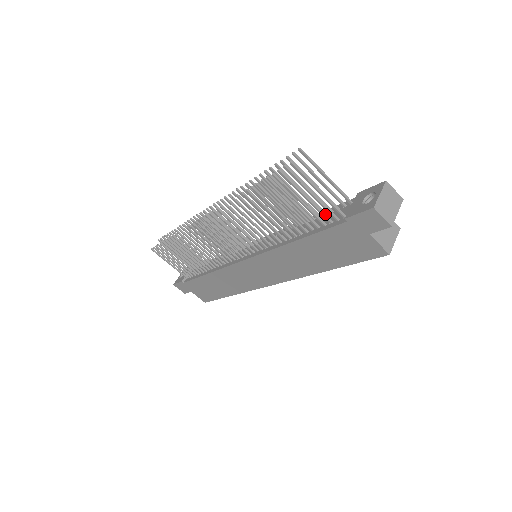
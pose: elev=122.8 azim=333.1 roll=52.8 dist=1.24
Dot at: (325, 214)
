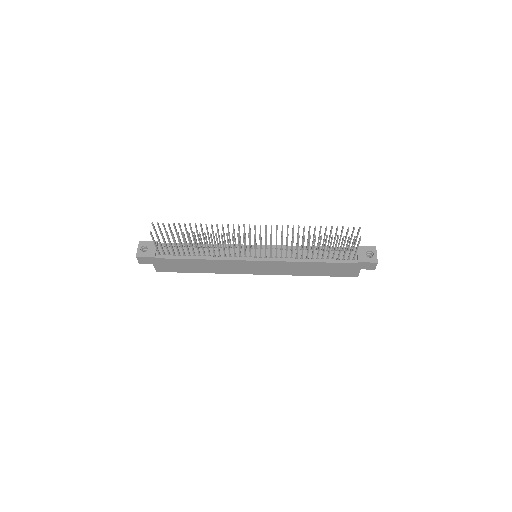
Dot at: occluded
